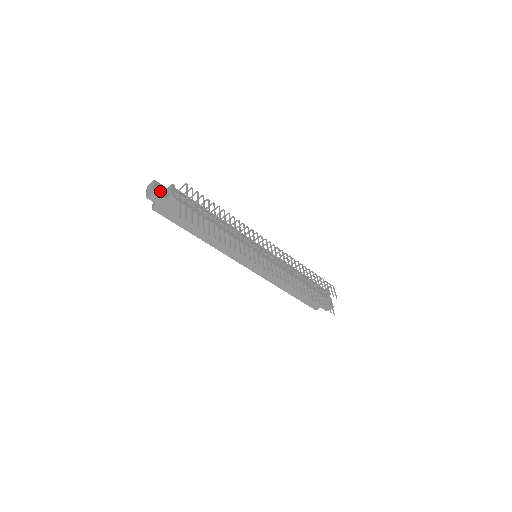
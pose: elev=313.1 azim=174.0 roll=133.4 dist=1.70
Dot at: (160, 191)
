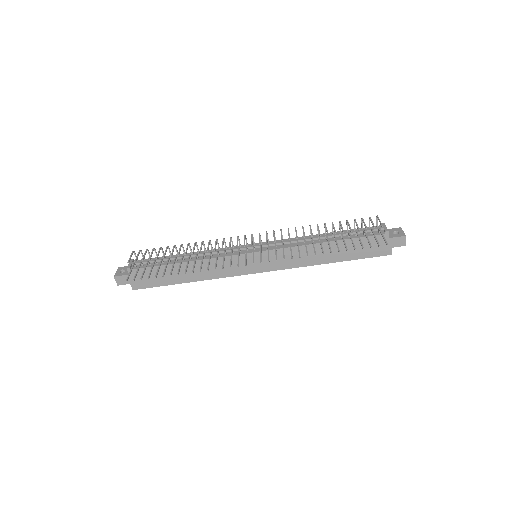
Dot at: (123, 273)
